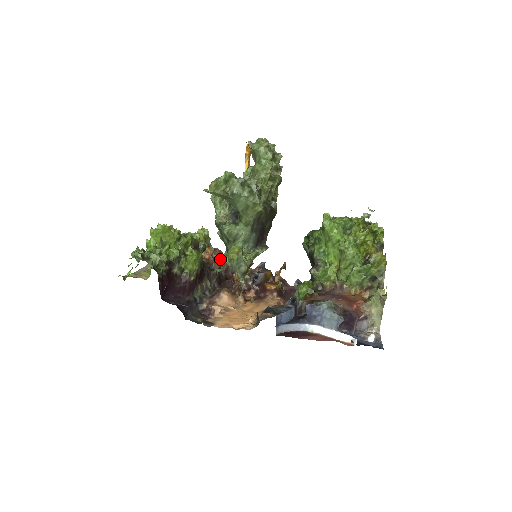
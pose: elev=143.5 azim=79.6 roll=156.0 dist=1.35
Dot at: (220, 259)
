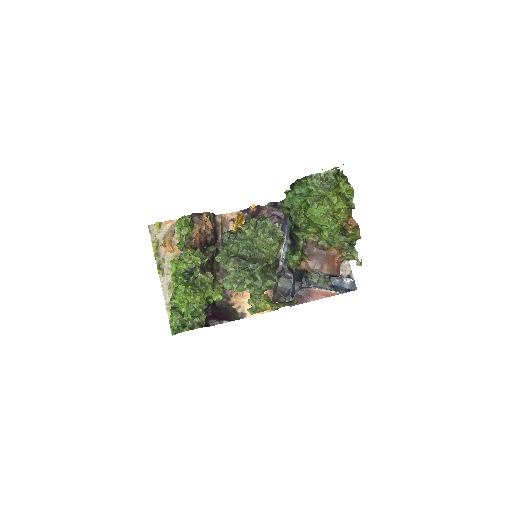
Dot at: (205, 227)
